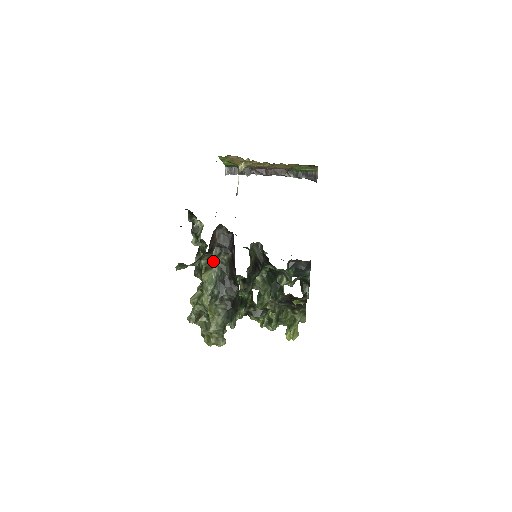
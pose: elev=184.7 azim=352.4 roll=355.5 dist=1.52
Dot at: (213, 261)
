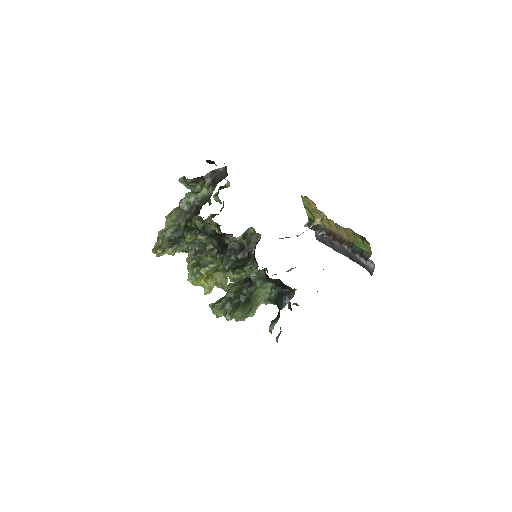
Dot at: (203, 189)
